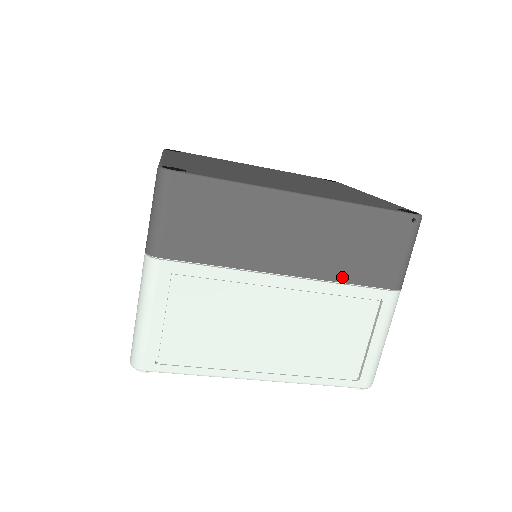
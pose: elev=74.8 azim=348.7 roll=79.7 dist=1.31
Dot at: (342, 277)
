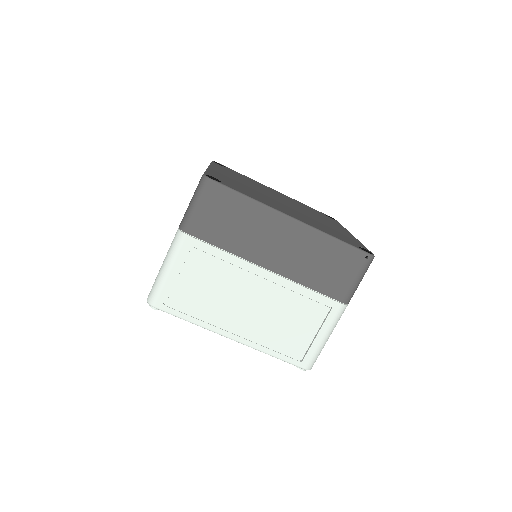
Dot at: (307, 283)
